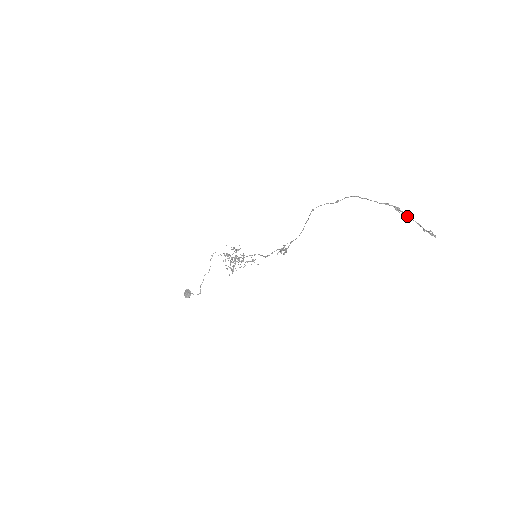
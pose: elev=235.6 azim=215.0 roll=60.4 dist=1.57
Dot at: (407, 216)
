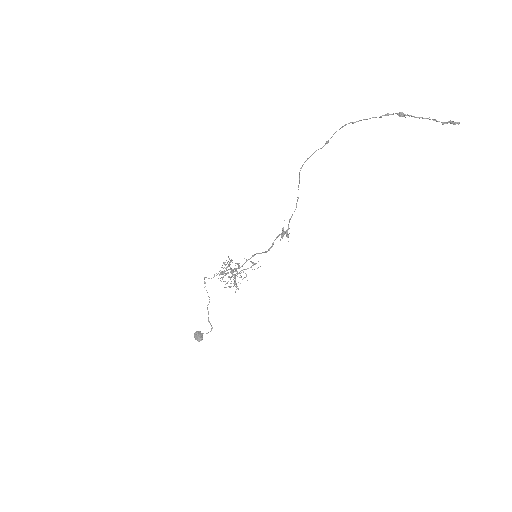
Dot at: (416, 117)
